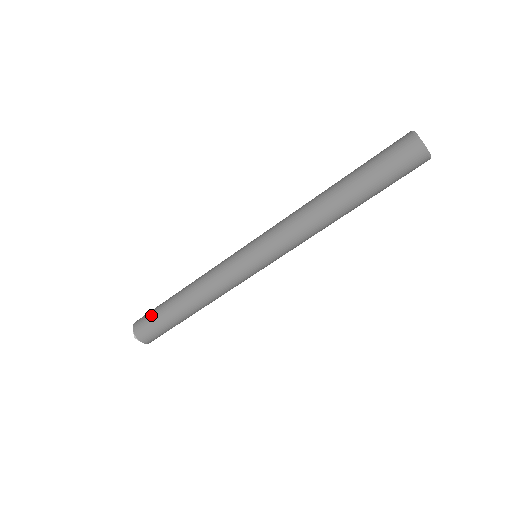
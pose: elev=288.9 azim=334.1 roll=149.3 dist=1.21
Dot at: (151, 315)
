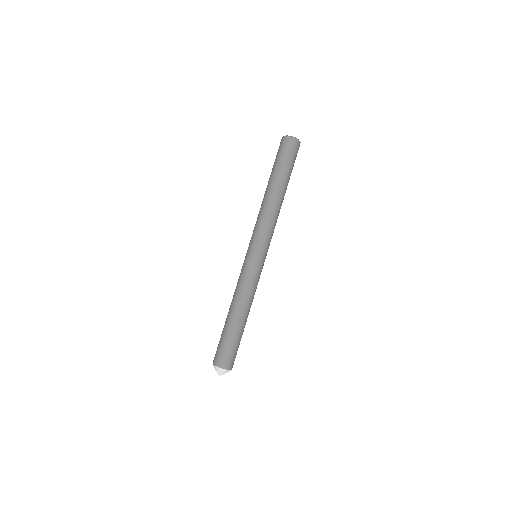
Dot at: (224, 346)
